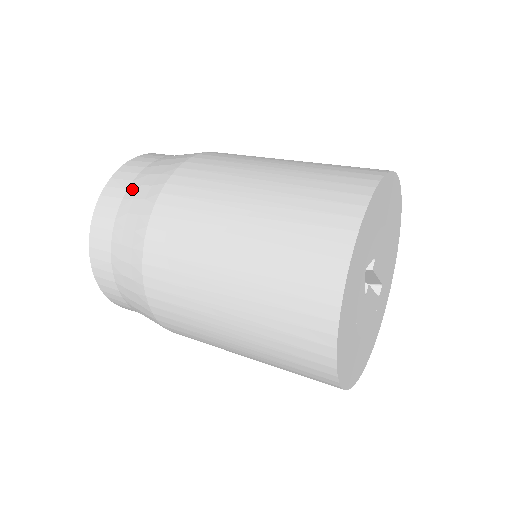
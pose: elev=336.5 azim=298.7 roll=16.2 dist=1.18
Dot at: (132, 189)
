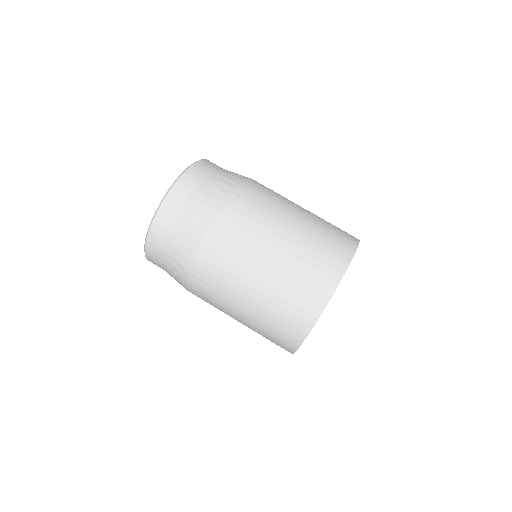
Dot at: (165, 262)
